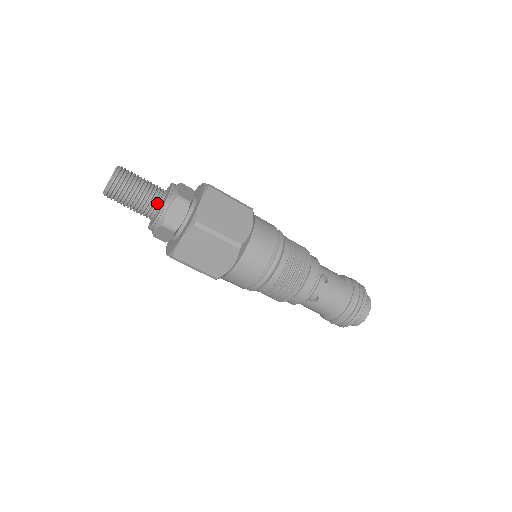
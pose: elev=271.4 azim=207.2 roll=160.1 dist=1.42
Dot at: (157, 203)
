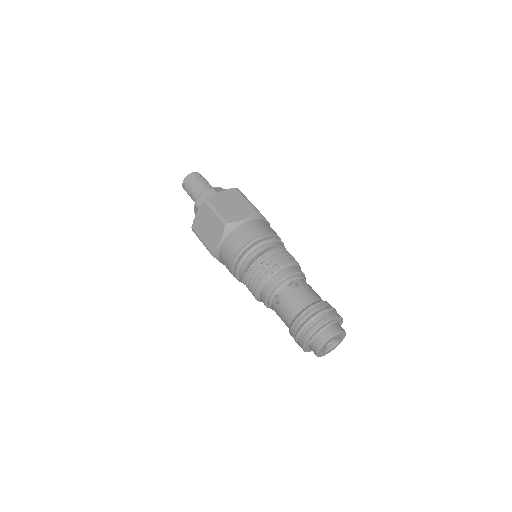
Dot at: occluded
